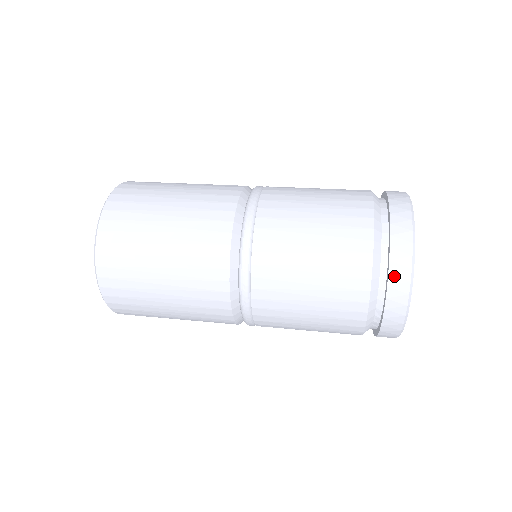
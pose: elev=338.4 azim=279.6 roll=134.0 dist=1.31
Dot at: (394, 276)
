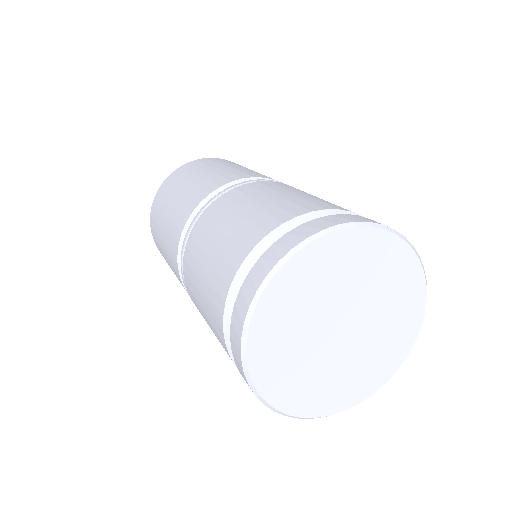
Dot at: (287, 237)
